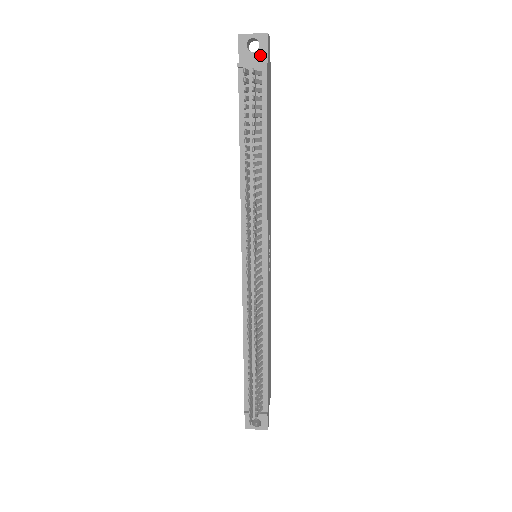
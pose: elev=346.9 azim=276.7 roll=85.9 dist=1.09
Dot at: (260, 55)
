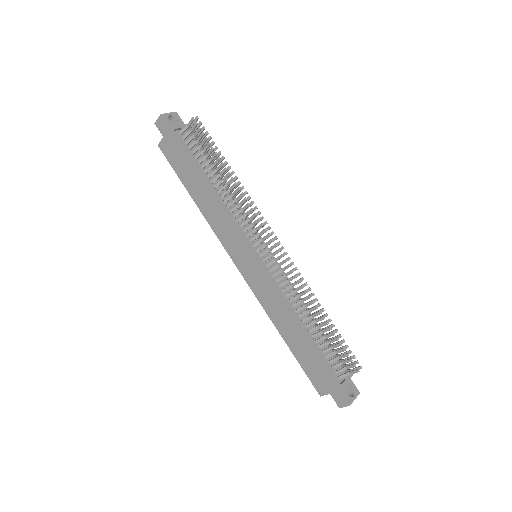
Dot at: (180, 124)
